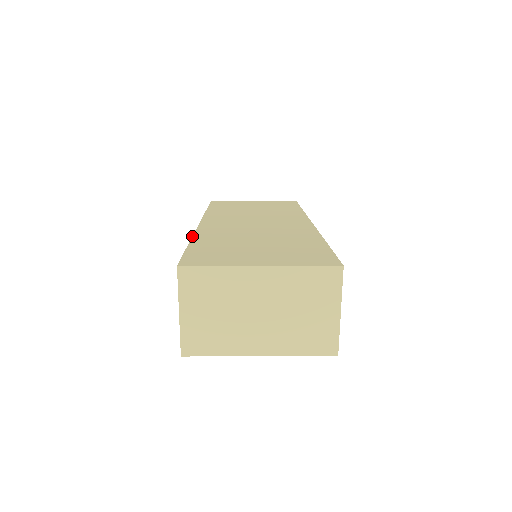
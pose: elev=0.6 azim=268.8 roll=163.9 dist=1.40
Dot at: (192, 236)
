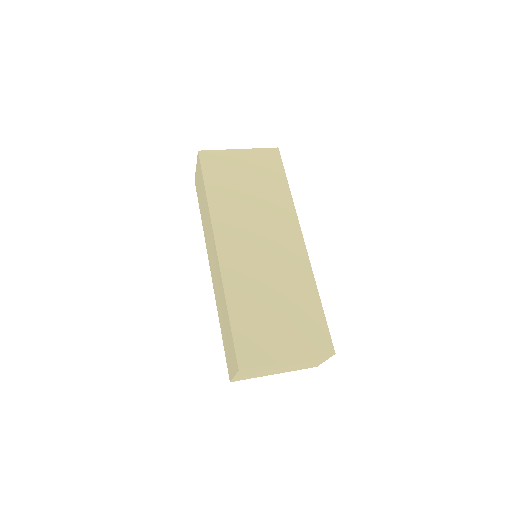
Dot at: (224, 294)
